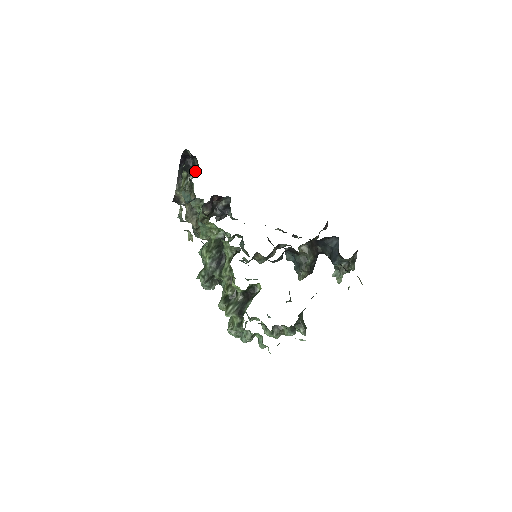
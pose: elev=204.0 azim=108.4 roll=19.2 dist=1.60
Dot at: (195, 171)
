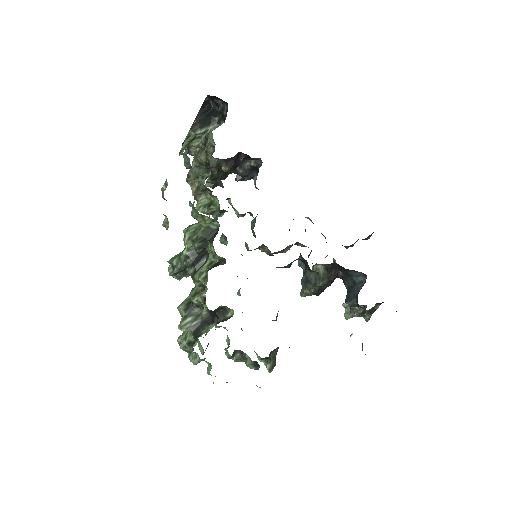
Dot at: (221, 120)
